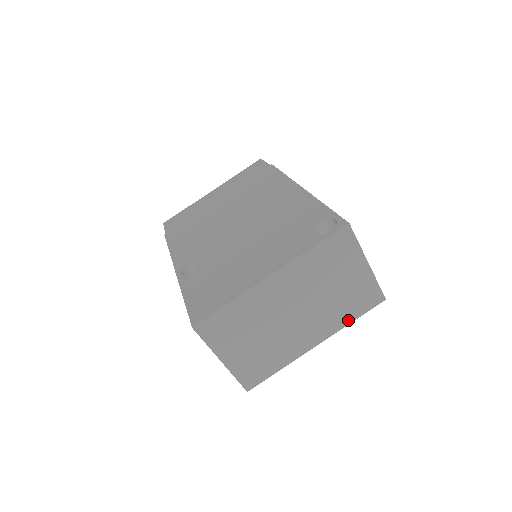
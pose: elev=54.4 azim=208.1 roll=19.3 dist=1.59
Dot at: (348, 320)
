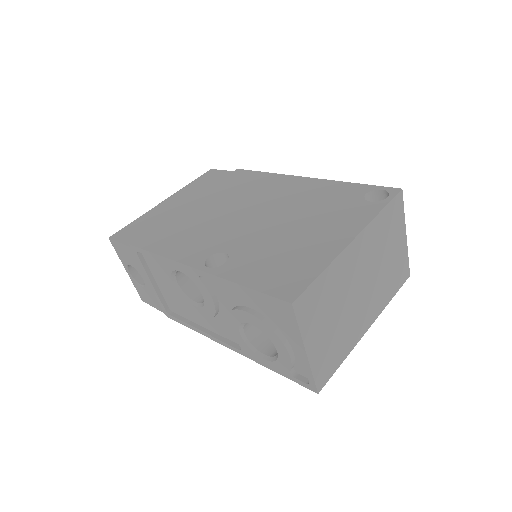
Dot at: (389, 298)
